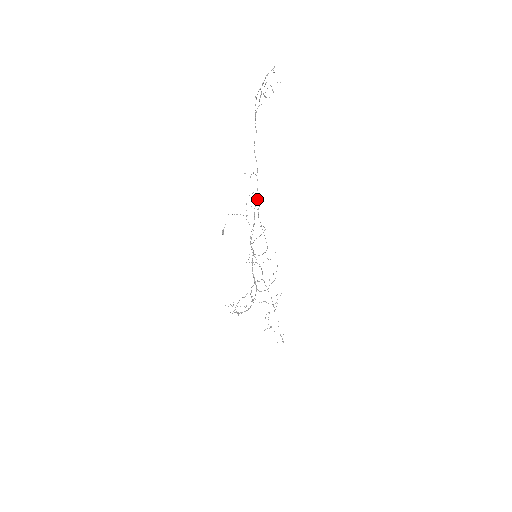
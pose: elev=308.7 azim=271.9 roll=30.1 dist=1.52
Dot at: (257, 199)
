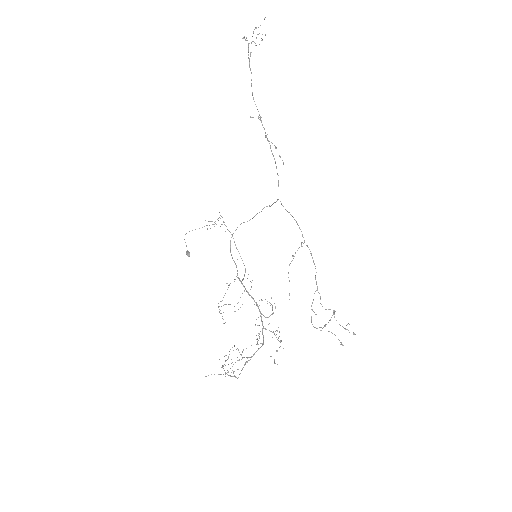
Dot at: (211, 221)
